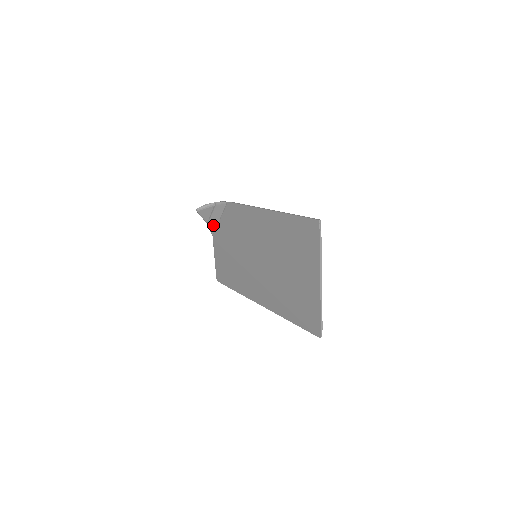
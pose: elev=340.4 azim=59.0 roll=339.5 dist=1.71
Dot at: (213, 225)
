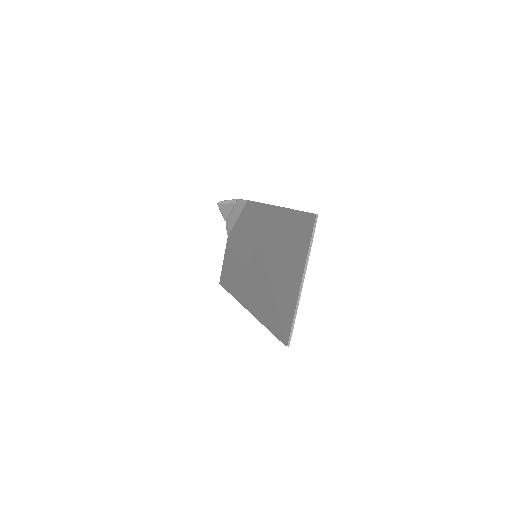
Dot at: (230, 224)
